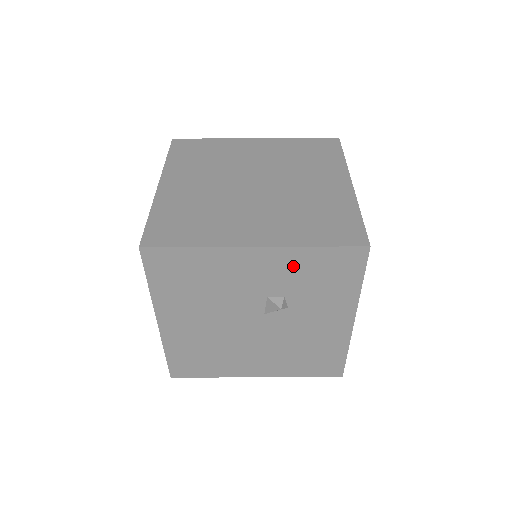
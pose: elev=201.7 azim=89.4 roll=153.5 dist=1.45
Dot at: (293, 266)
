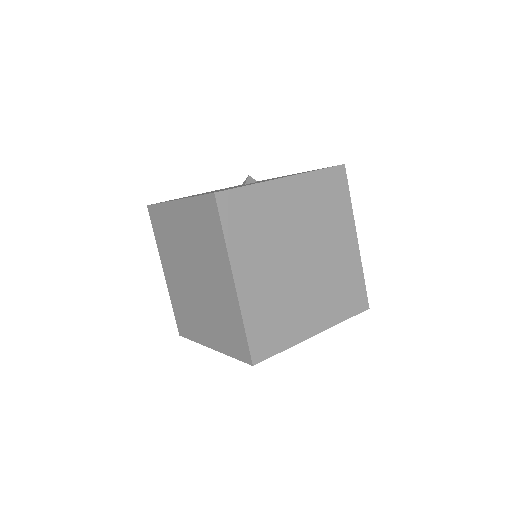
Dot at: occluded
